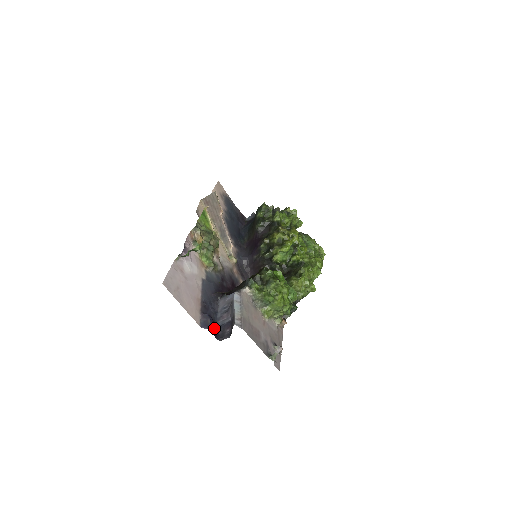
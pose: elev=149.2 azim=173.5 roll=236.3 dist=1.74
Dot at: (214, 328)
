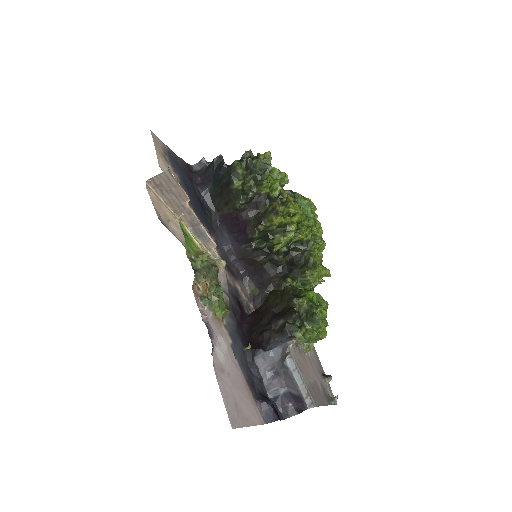
Dot at: (276, 411)
